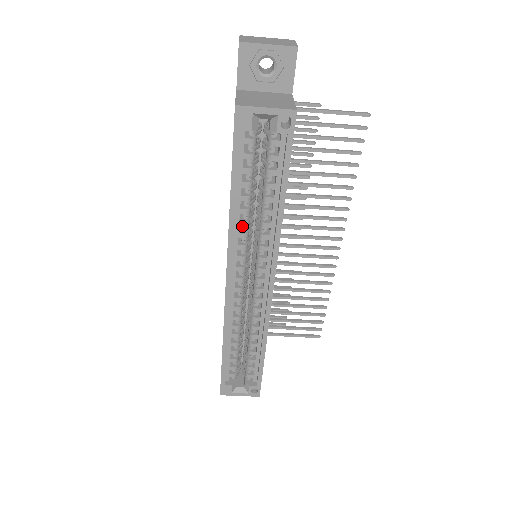
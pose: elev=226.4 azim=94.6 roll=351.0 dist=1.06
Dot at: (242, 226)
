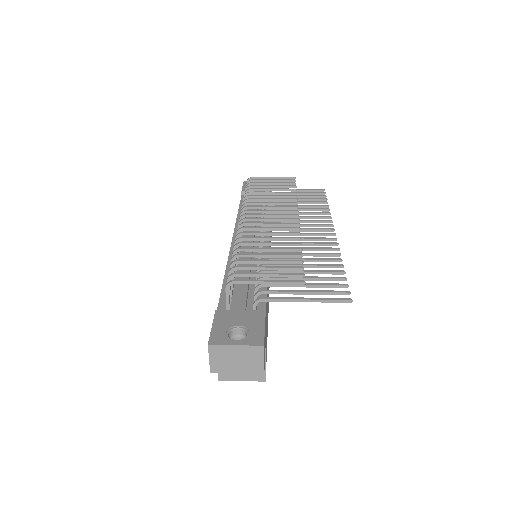
Dot at: occluded
